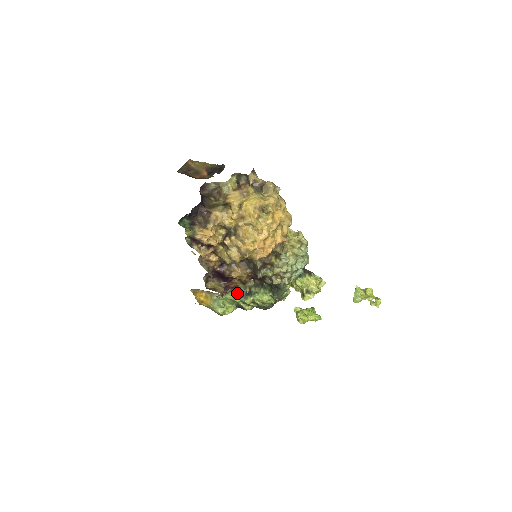
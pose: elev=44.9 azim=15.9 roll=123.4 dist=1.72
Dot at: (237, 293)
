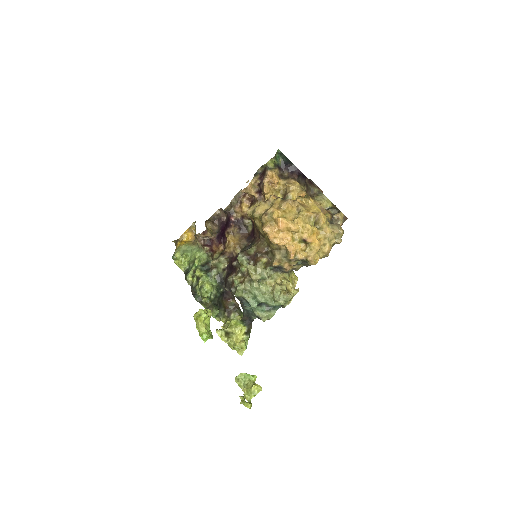
Dot at: (204, 262)
